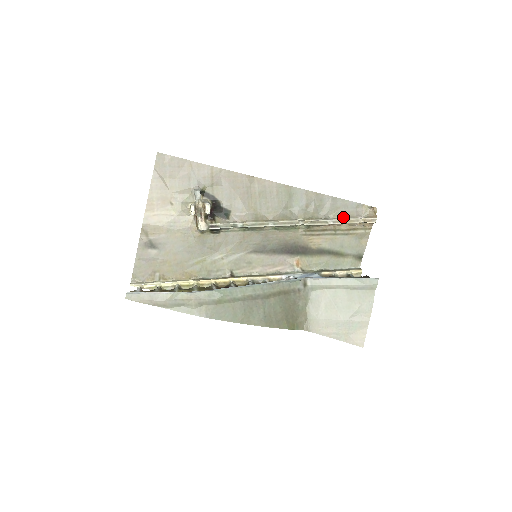
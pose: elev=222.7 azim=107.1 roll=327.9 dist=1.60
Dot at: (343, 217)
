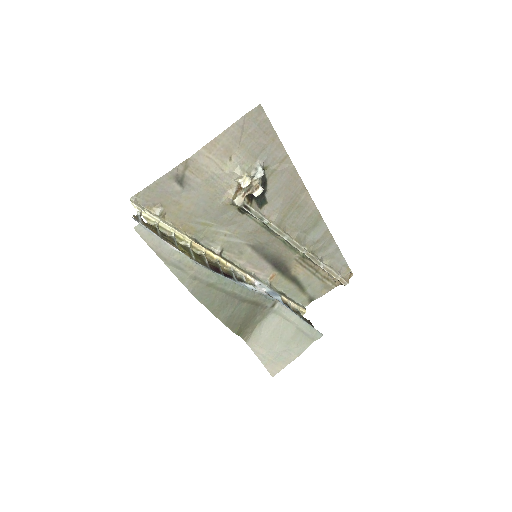
Dot at: (331, 267)
